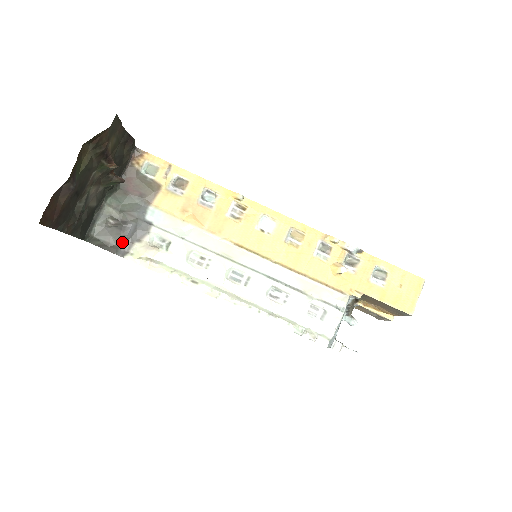
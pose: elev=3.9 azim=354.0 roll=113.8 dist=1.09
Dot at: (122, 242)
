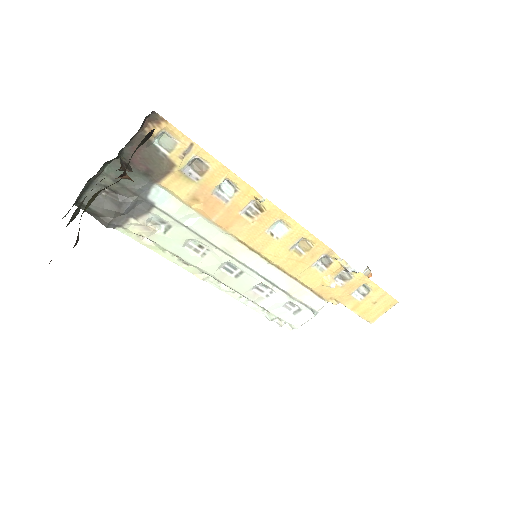
Dot at: (116, 216)
